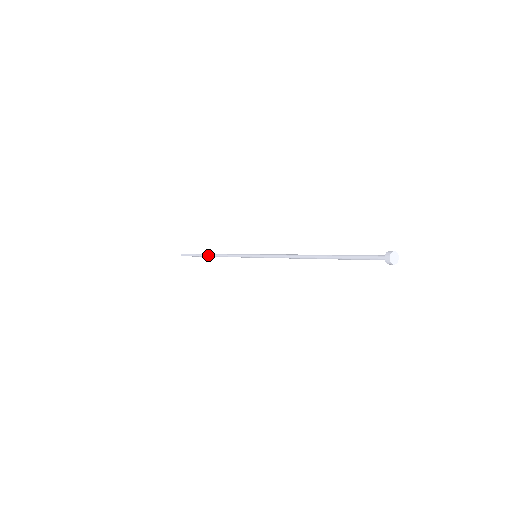
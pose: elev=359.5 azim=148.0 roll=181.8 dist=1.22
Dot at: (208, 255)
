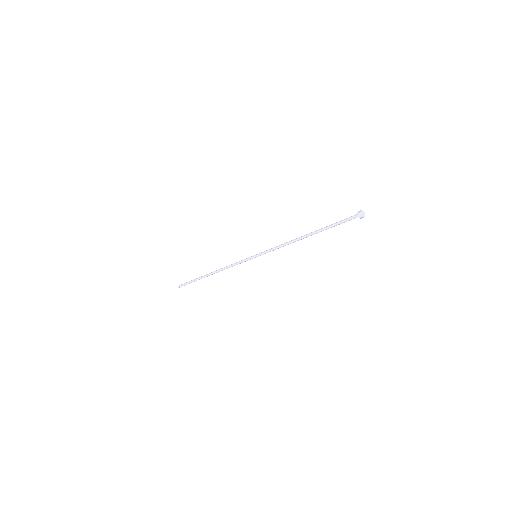
Dot at: (208, 275)
